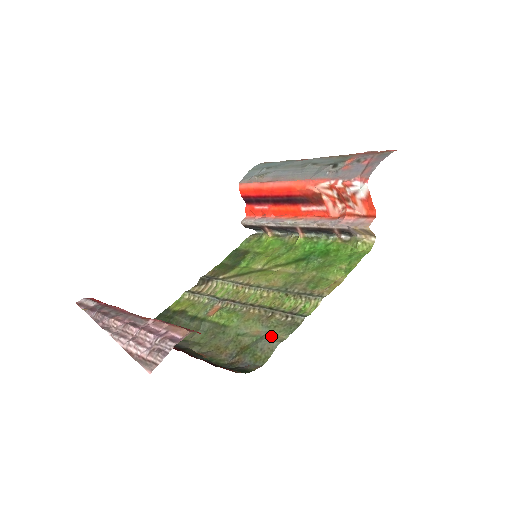
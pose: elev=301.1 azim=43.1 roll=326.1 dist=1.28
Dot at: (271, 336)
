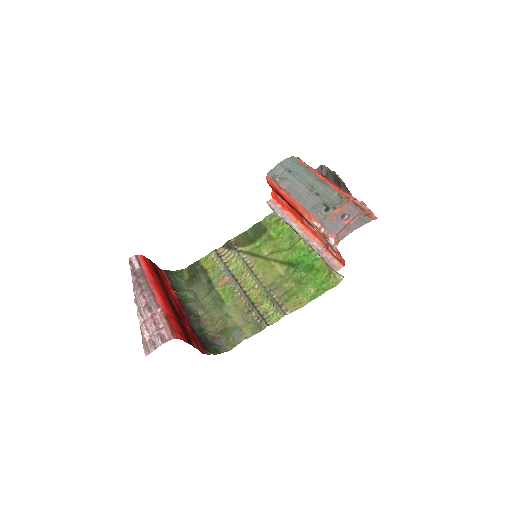
Dot at: (242, 331)
